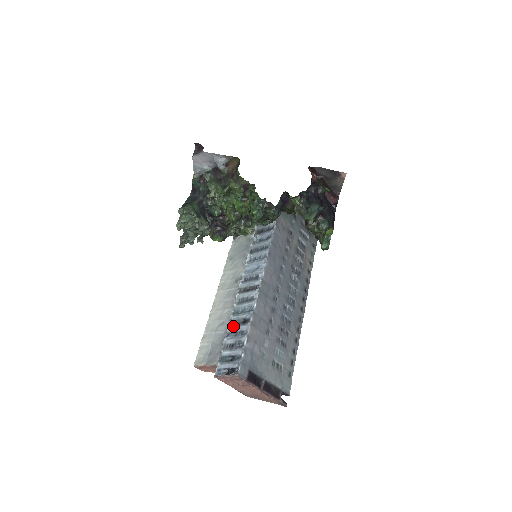
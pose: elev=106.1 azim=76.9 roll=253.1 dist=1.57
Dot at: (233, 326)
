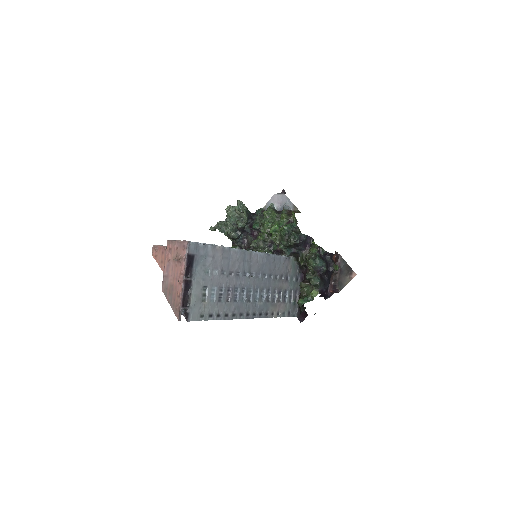
Dot at: occluded
